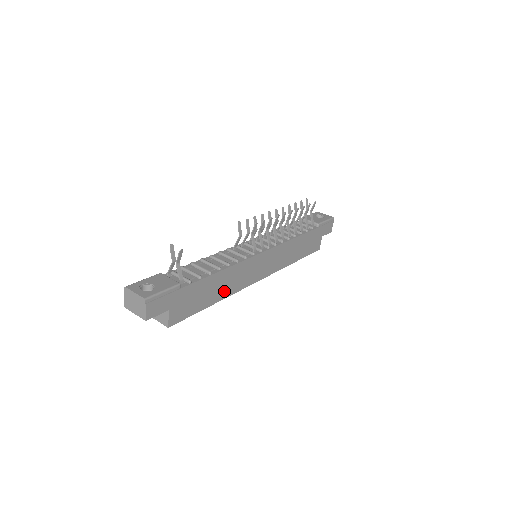
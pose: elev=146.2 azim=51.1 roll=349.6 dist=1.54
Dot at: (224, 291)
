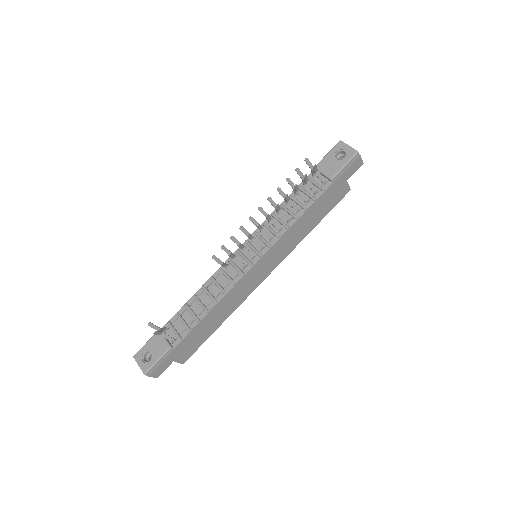
Dot at: (225, 313)
